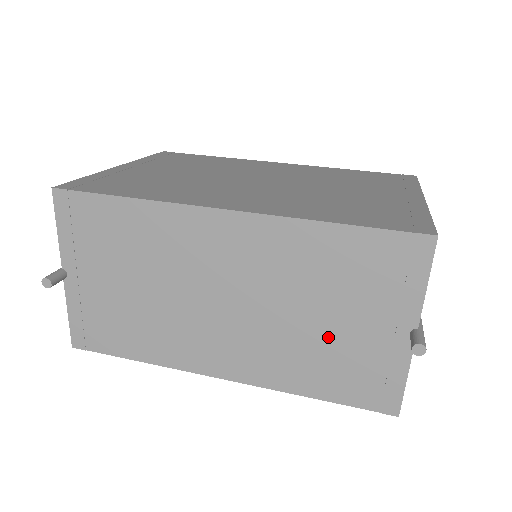
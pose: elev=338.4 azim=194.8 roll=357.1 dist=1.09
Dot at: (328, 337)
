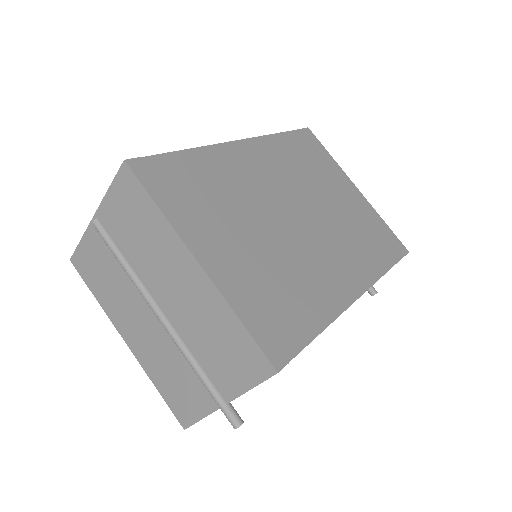
Dot at: occluded
